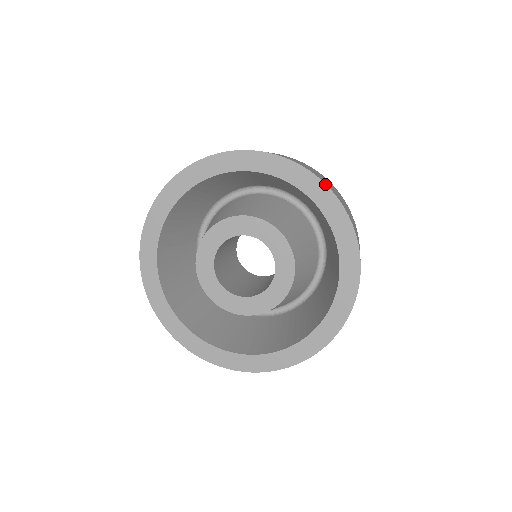
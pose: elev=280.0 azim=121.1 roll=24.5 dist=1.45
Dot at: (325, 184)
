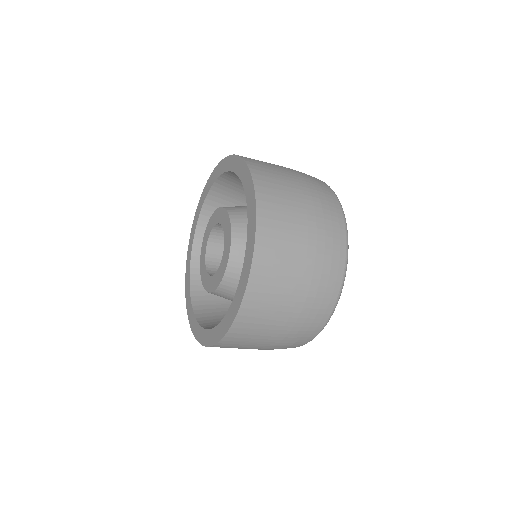
Dot at: (254, 245)
